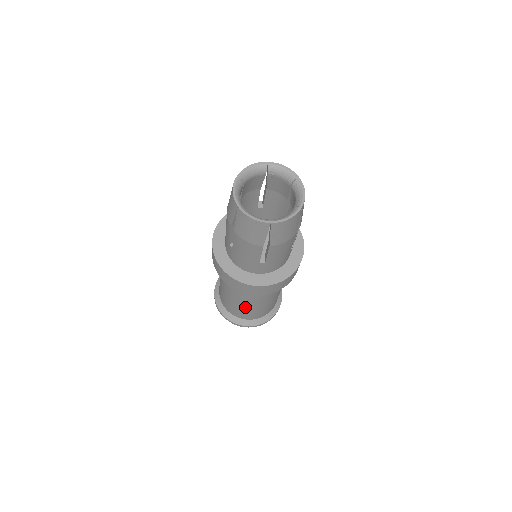
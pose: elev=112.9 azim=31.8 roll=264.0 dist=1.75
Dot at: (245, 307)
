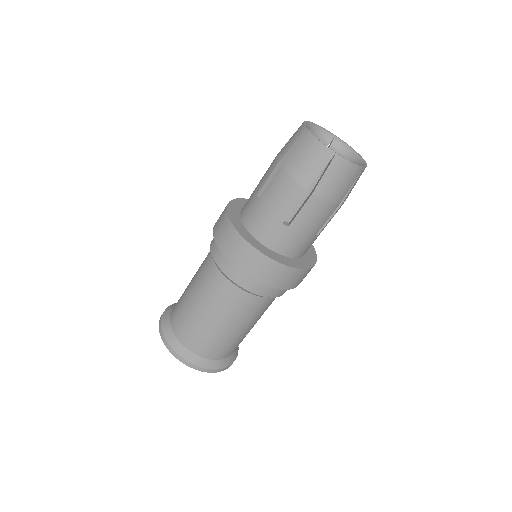
Dot at: (208, 318)
